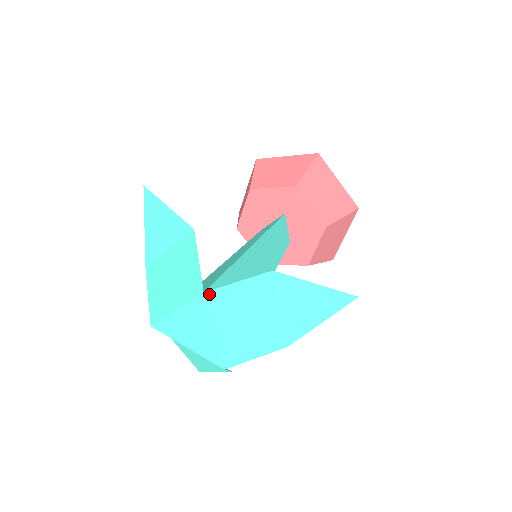
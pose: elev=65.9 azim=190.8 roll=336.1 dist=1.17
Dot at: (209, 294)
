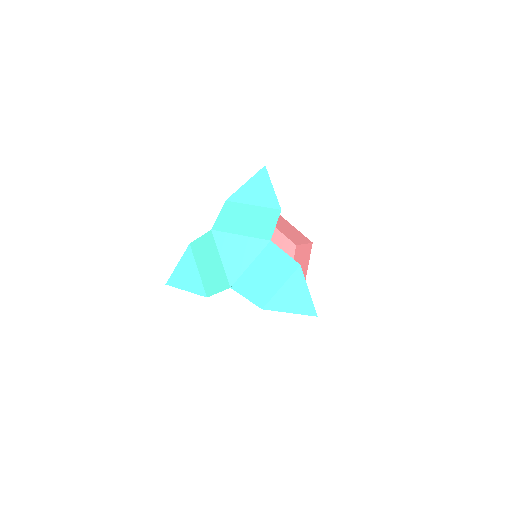
Dot at: (271, 244)
